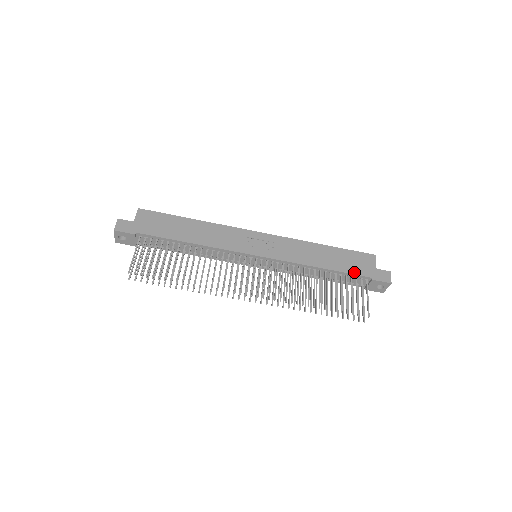
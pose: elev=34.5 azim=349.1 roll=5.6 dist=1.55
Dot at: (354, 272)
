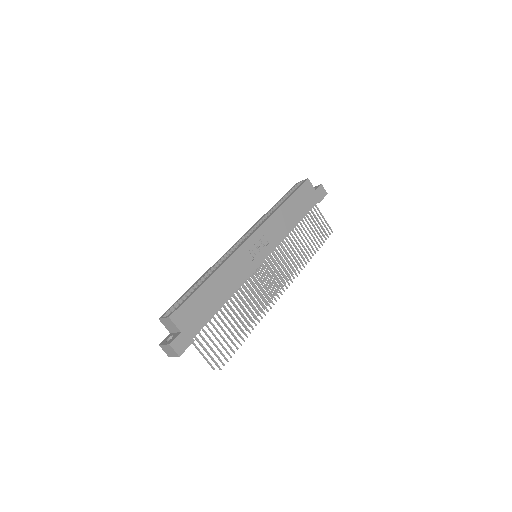
Dot at: (310, 207)
